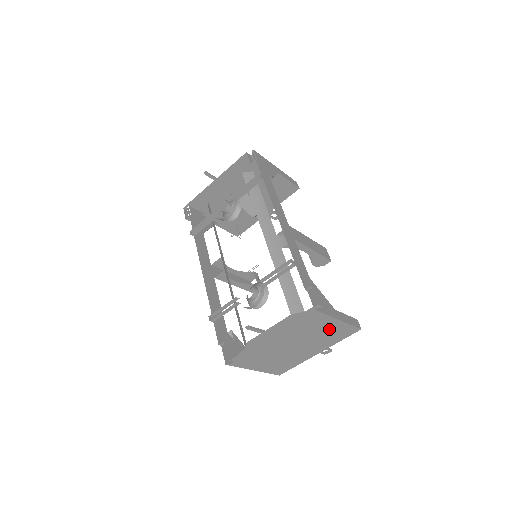
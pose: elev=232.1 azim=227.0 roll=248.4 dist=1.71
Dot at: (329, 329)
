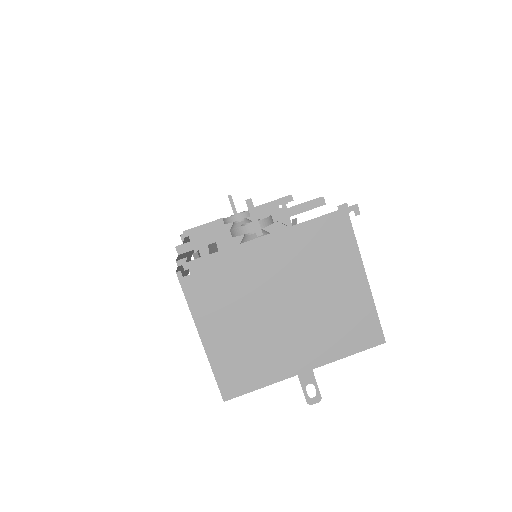
Dot at: (346, 296)
